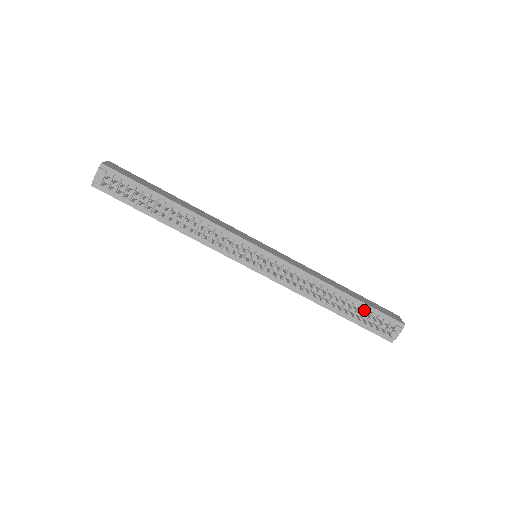
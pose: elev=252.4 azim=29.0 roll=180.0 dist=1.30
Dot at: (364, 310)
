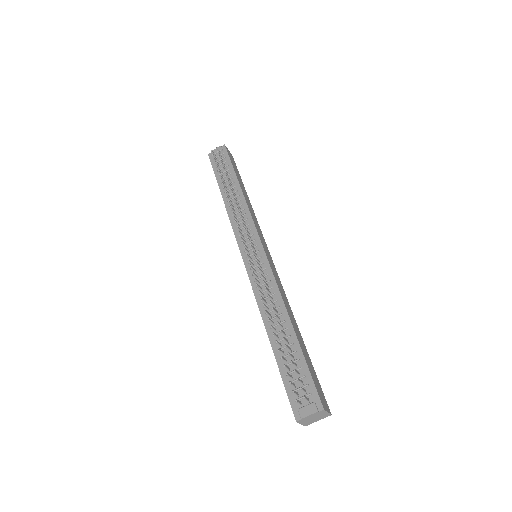
Dot at: (297, 359)
